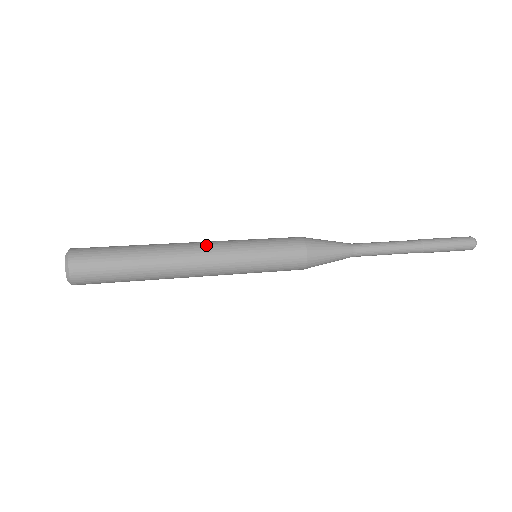
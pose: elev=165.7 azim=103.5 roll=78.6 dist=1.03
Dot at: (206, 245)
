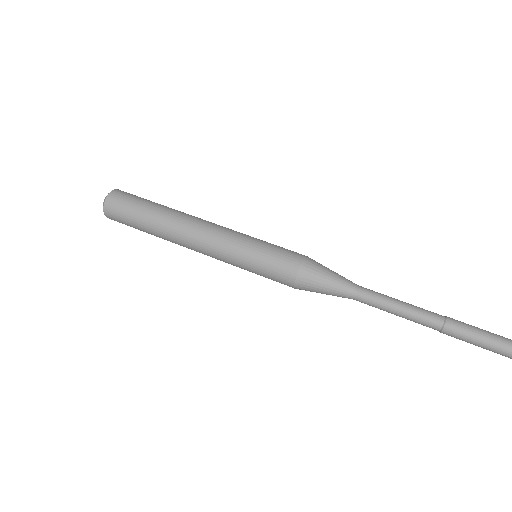
Dot at: (204, 245)
